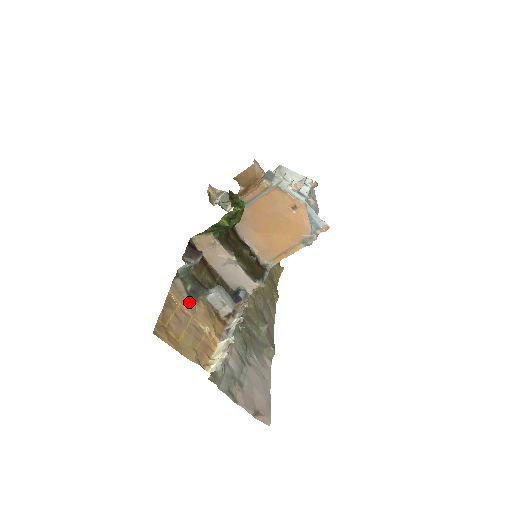
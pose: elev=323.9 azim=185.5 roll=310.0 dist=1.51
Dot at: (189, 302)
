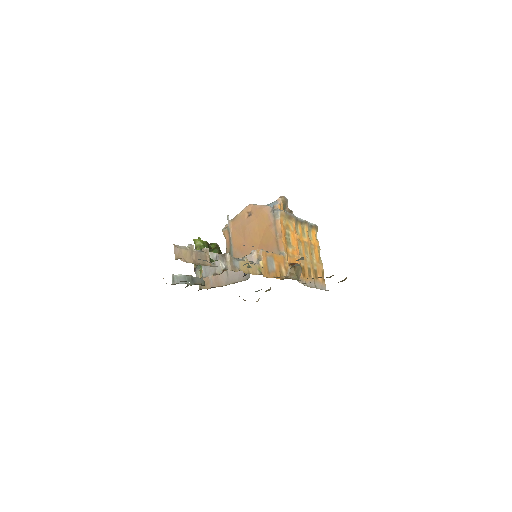
Dot at: occluded
